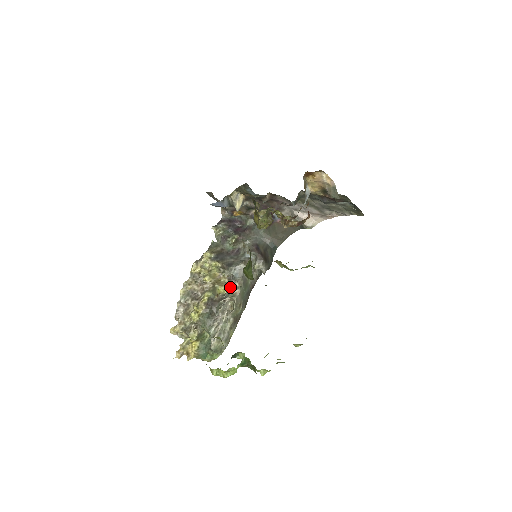
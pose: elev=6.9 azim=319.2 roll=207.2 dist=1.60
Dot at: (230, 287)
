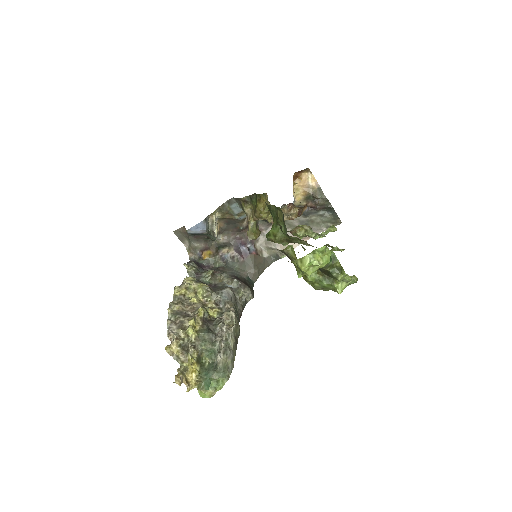
Dot at: (220, 311)
